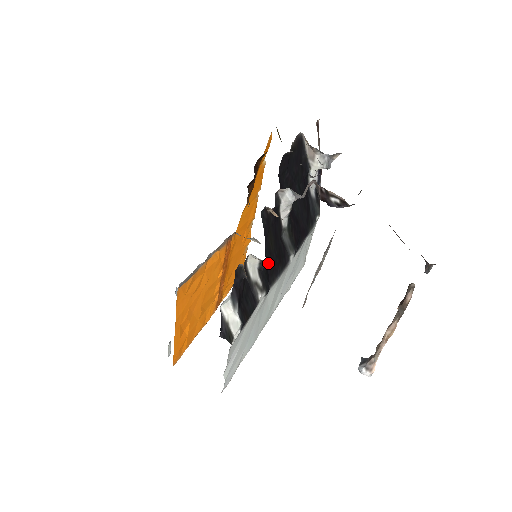
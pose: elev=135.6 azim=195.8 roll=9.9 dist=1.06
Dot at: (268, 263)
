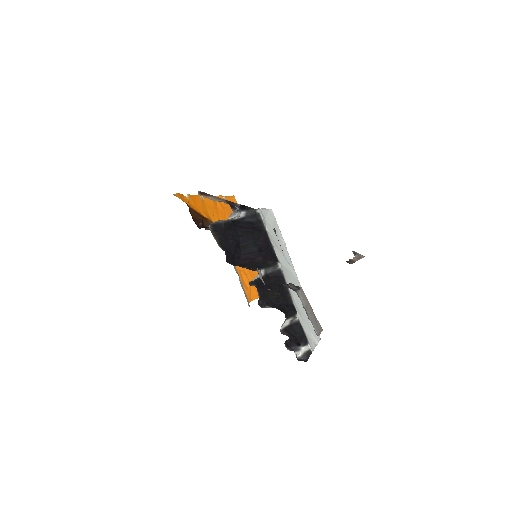
Dot at: (282, 303)
